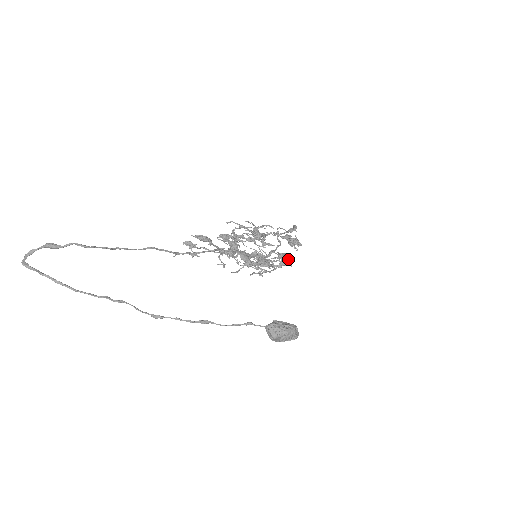
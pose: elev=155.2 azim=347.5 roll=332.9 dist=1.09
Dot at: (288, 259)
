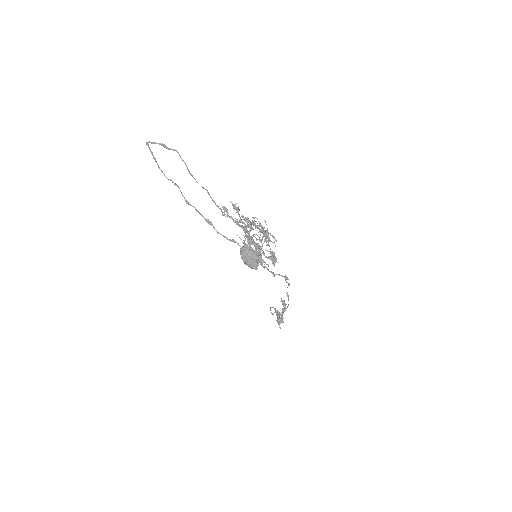
Dot at: (275, 260)
